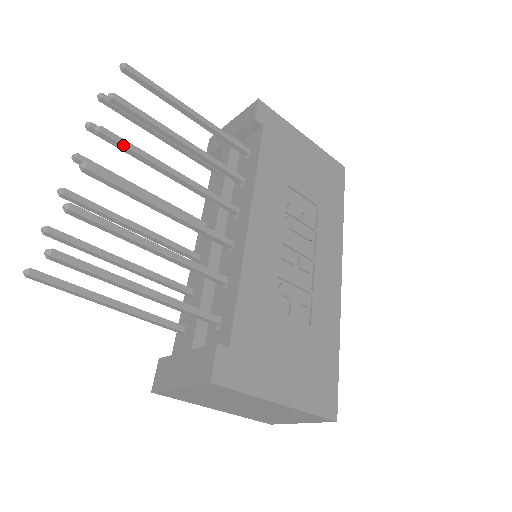
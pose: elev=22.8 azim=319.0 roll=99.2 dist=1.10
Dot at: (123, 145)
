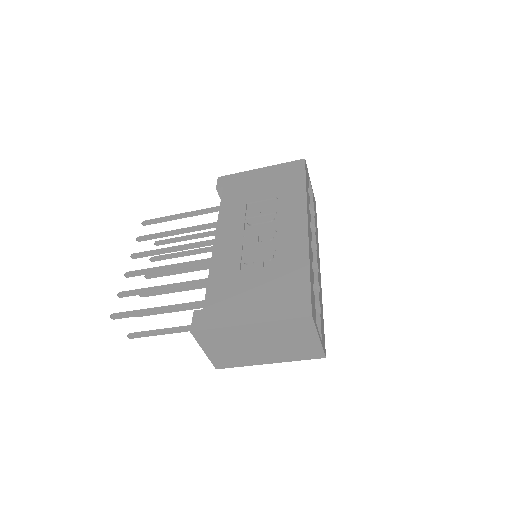
Dot at: (143, 254)
